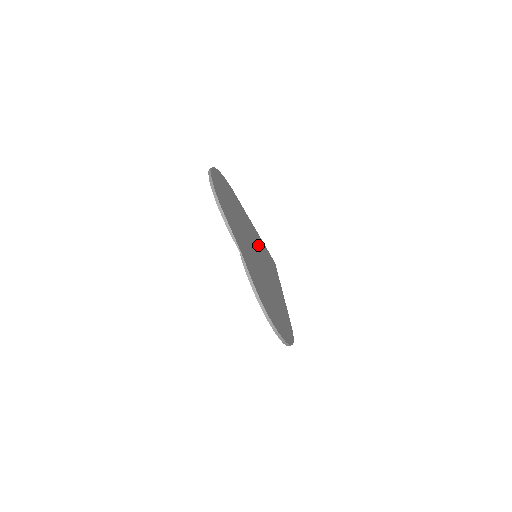
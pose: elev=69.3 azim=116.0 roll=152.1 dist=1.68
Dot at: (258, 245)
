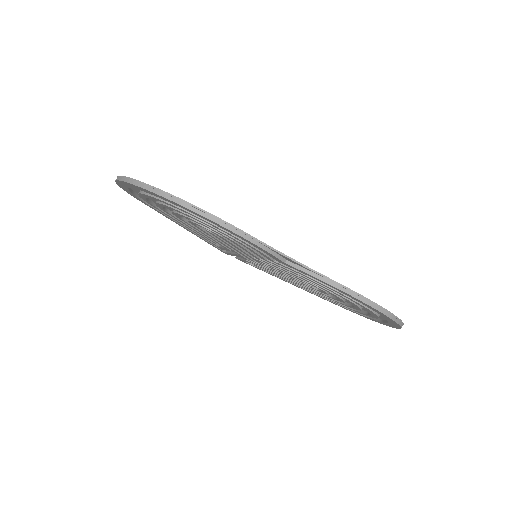
Dot at: occluded
